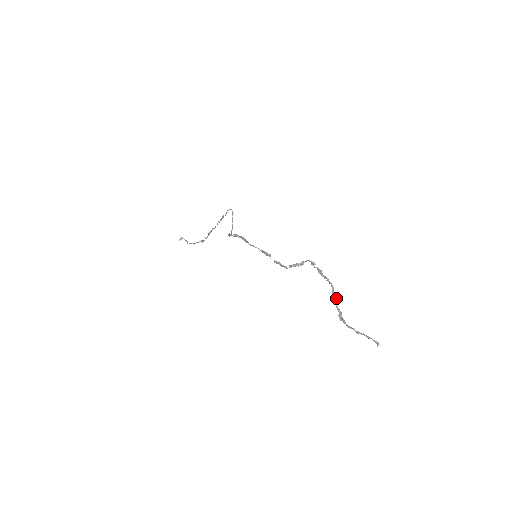
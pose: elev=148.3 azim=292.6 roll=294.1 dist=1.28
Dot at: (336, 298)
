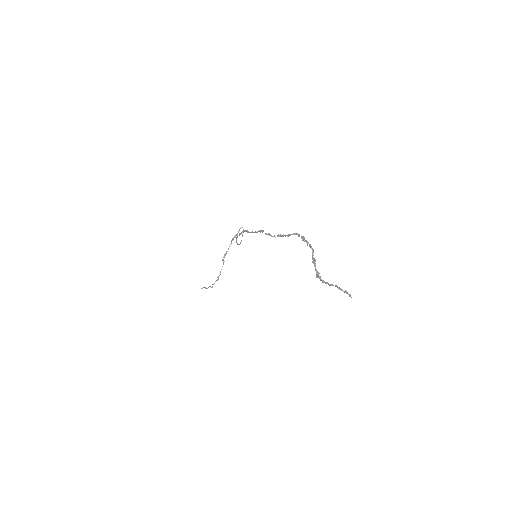
Dot at: (315, 259)
